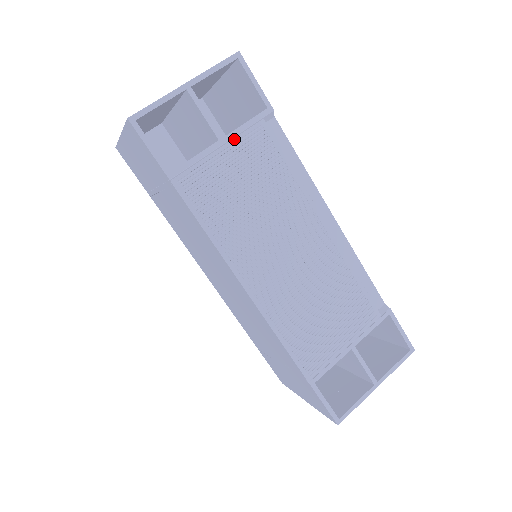
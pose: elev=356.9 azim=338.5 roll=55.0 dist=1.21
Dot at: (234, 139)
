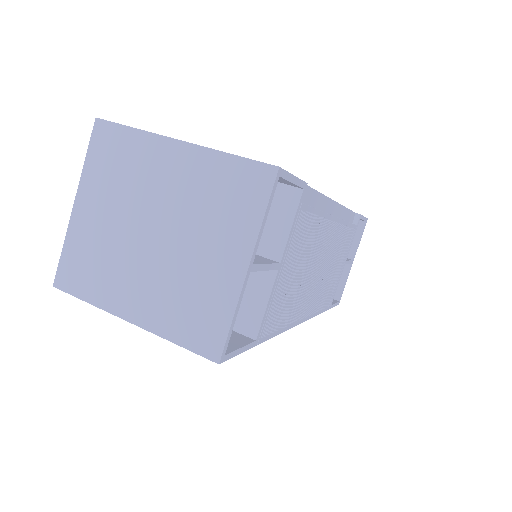
Dot at: (287, 252)
